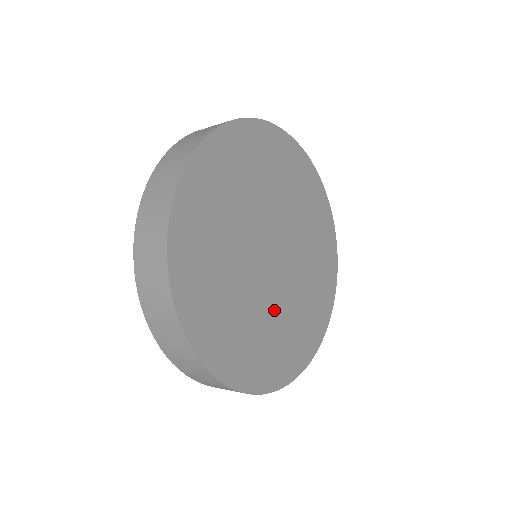
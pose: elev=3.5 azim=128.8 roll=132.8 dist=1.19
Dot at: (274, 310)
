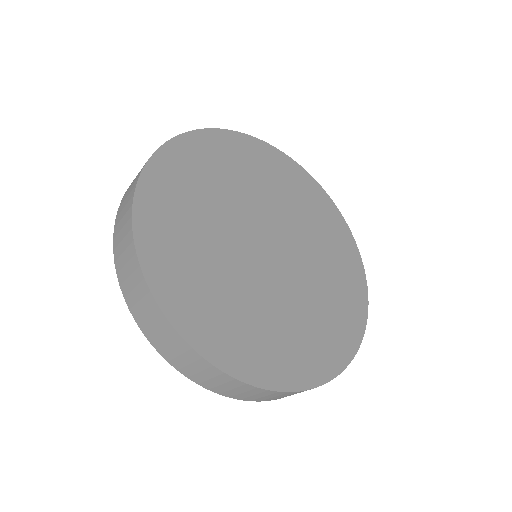
Dot at: (253, 292)
